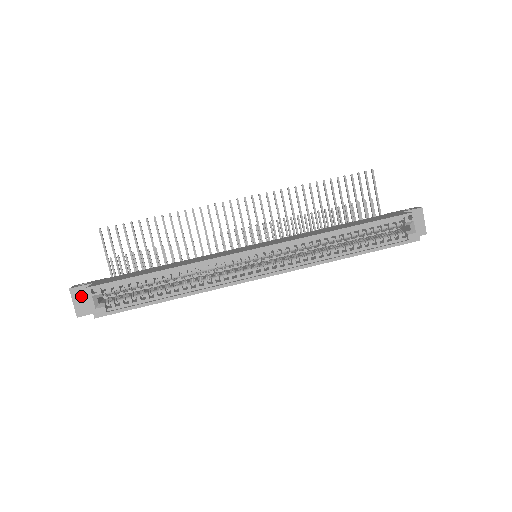
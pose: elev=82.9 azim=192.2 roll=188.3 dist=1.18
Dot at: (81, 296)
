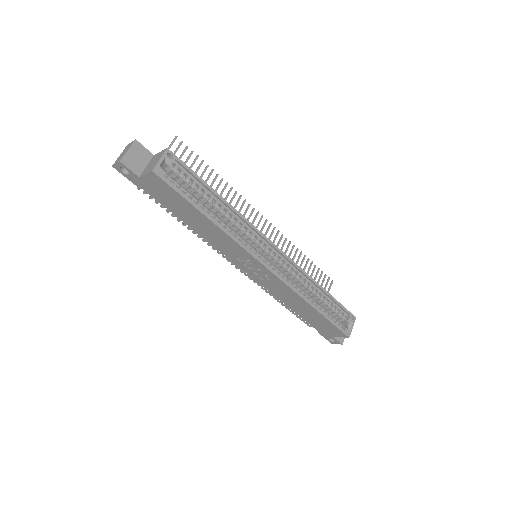
Dot at: (138, 153)
